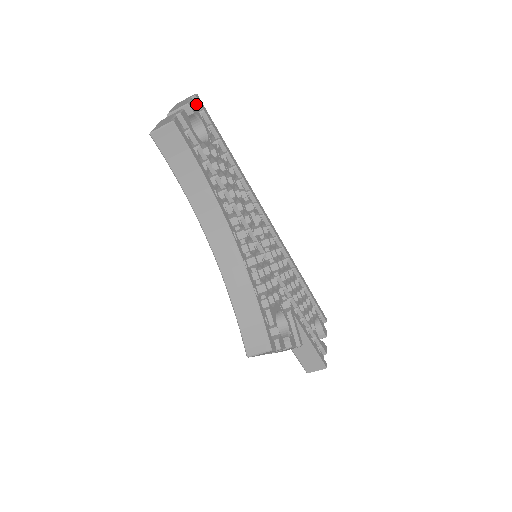
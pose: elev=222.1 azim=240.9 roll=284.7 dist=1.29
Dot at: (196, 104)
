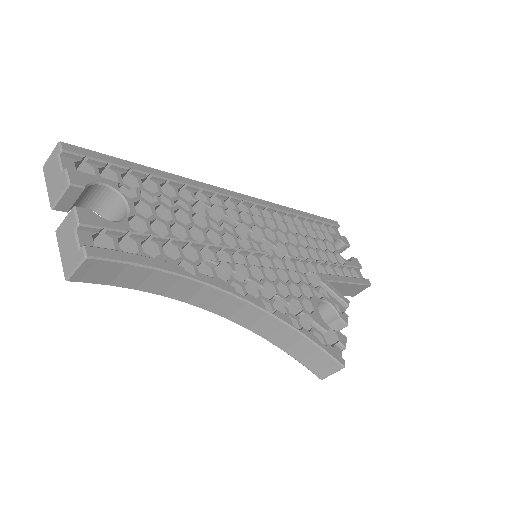
Dot at: (71, 157)
